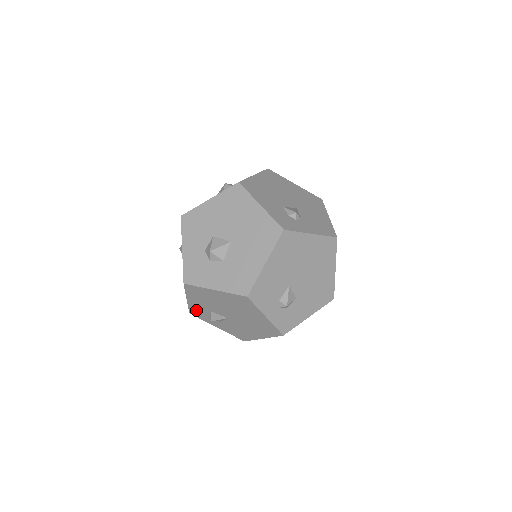
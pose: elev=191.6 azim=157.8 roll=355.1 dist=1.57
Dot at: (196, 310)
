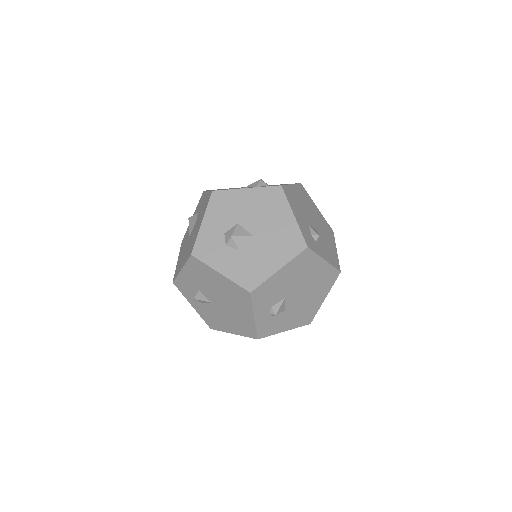
Dot at: (183, 282)
